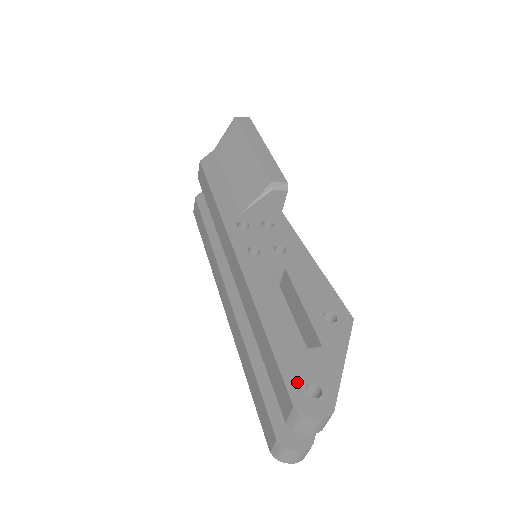
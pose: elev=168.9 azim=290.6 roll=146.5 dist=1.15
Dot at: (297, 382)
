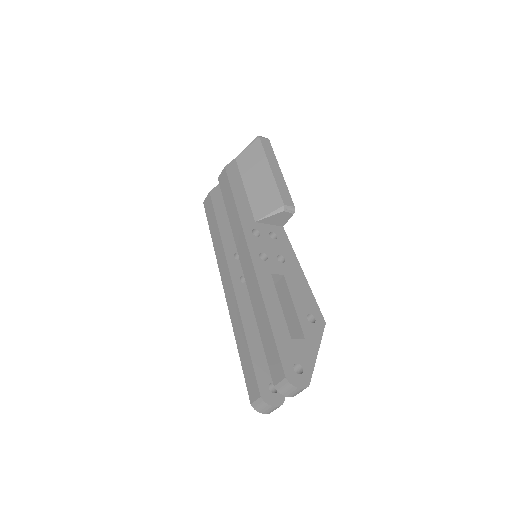
Dot at: (288, 361)
